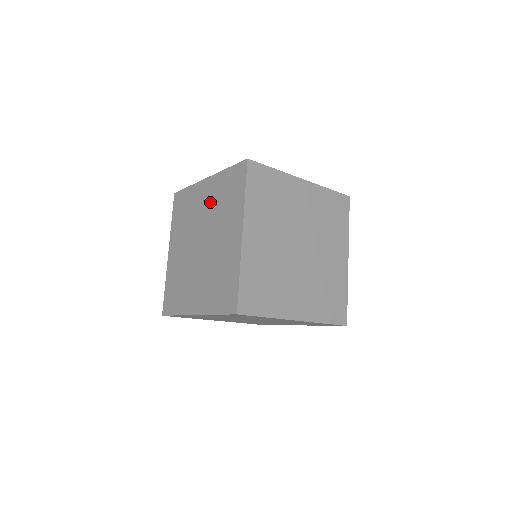
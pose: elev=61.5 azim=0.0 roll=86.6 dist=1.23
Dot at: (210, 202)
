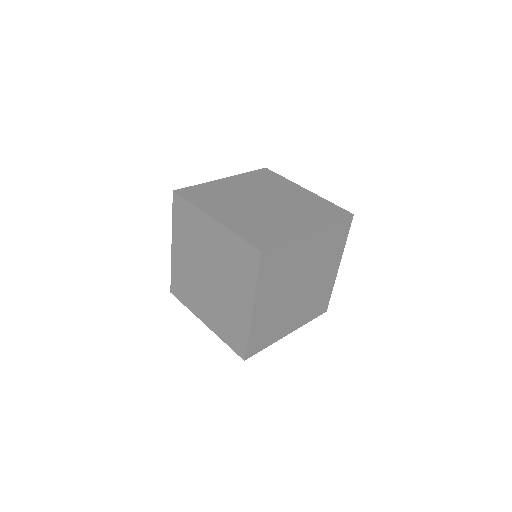
Dot at: (186, 248)
